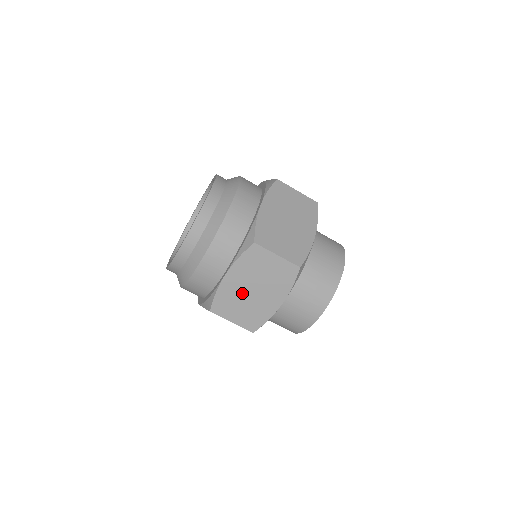
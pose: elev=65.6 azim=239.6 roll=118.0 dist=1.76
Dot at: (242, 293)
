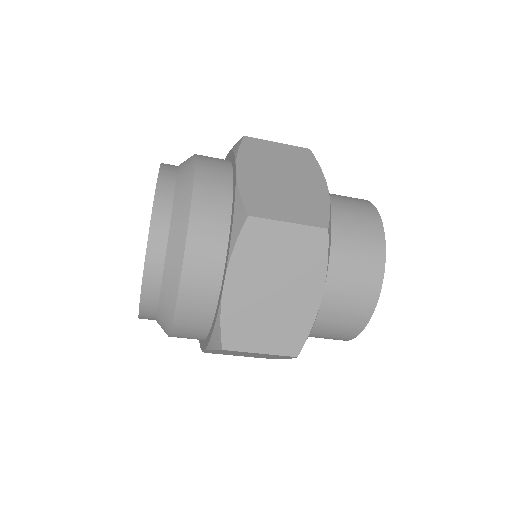
Dot at: (259, 302)
